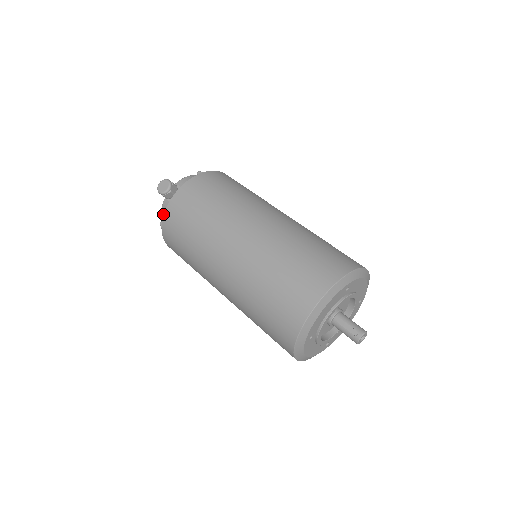
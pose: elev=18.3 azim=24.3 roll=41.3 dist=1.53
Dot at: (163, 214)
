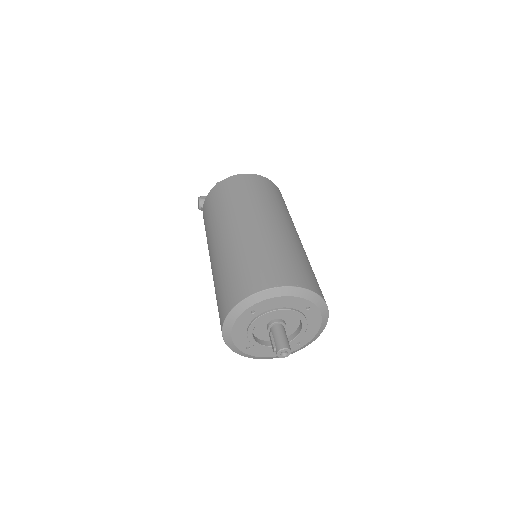
Dot at: occluded
